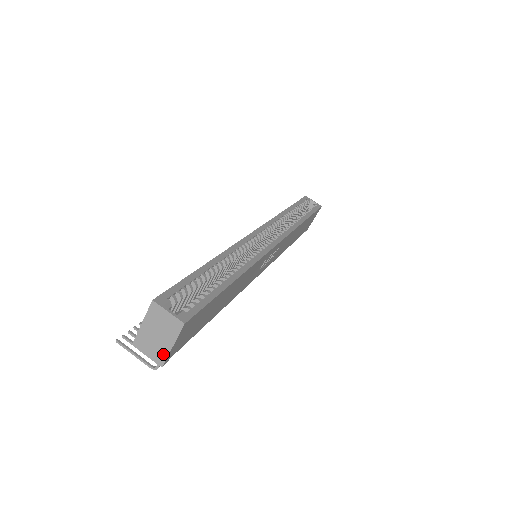
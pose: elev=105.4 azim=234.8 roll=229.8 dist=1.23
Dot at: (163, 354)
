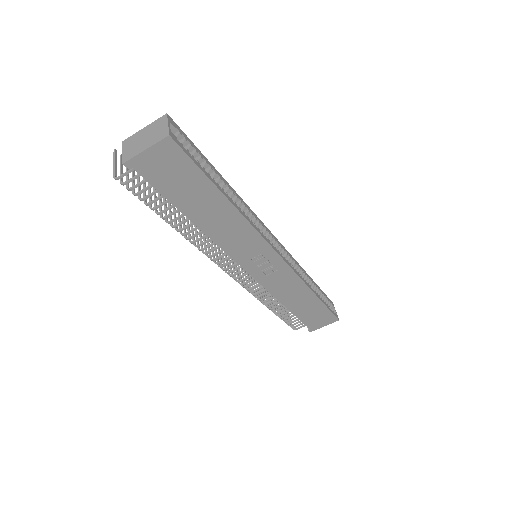
Dot at: (134, 154)
